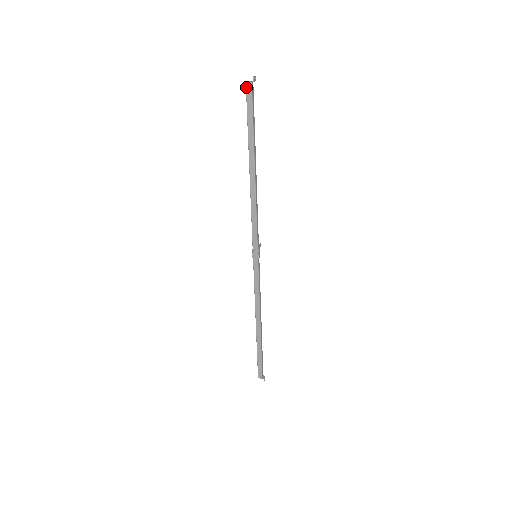
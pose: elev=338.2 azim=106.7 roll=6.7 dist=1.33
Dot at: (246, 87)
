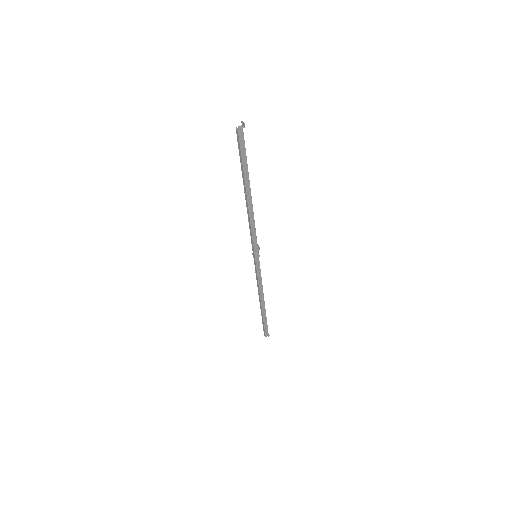
Dot at: (239, 134)
